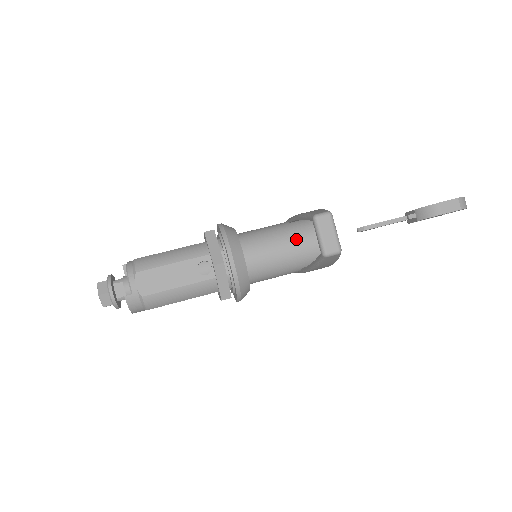
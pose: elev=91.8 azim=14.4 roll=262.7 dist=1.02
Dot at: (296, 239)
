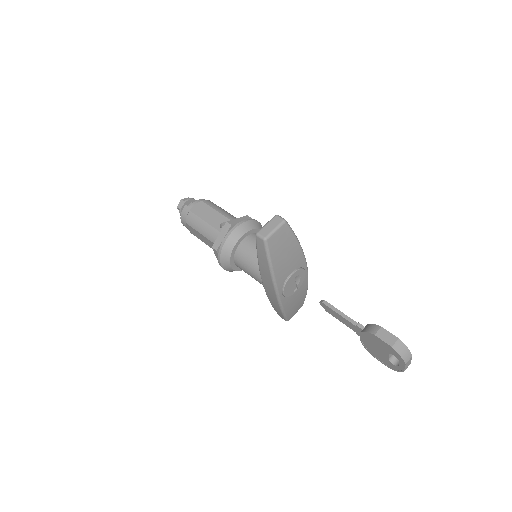
Dot at: occluded
